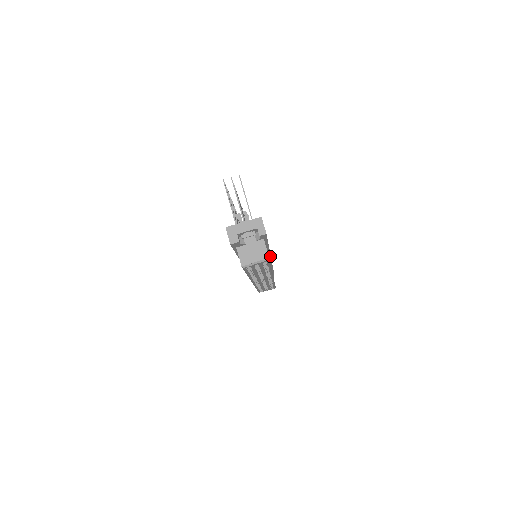
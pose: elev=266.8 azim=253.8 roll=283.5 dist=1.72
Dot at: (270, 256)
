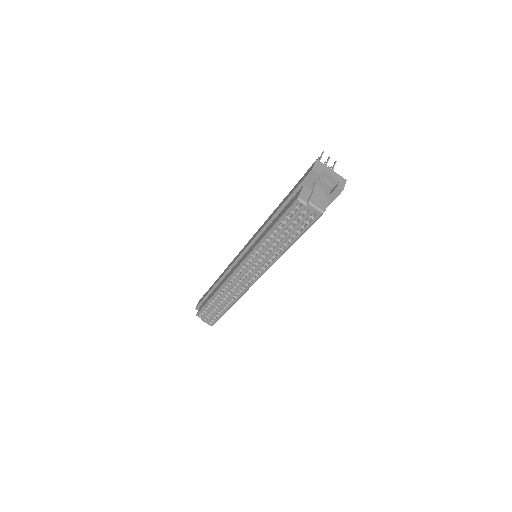
Dot at: occluded
